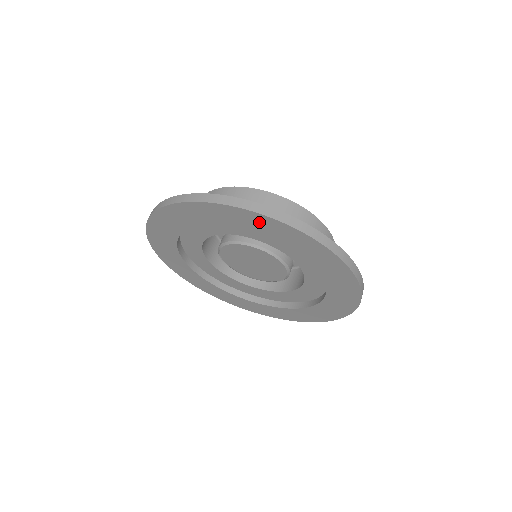
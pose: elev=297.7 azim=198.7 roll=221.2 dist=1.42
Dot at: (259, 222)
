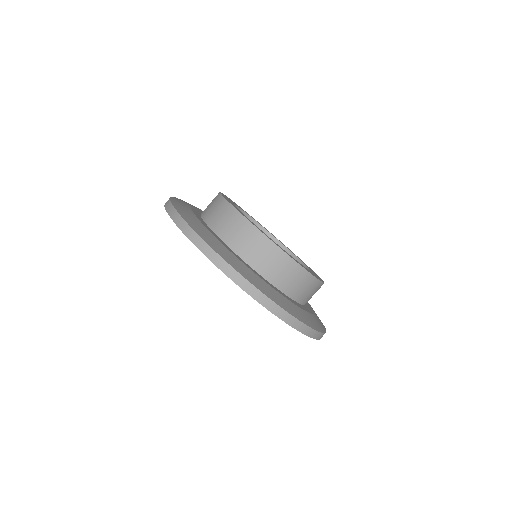
Dot at: occluded
